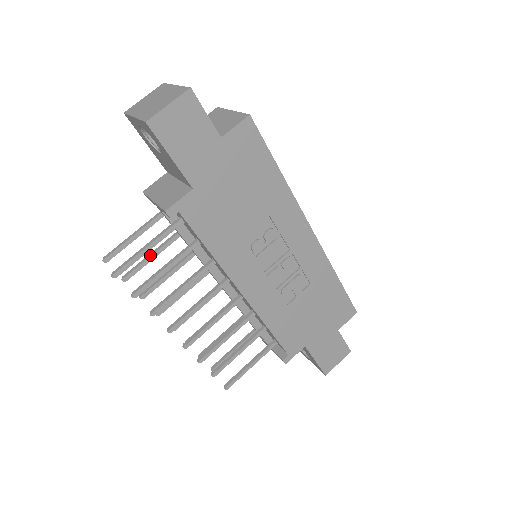
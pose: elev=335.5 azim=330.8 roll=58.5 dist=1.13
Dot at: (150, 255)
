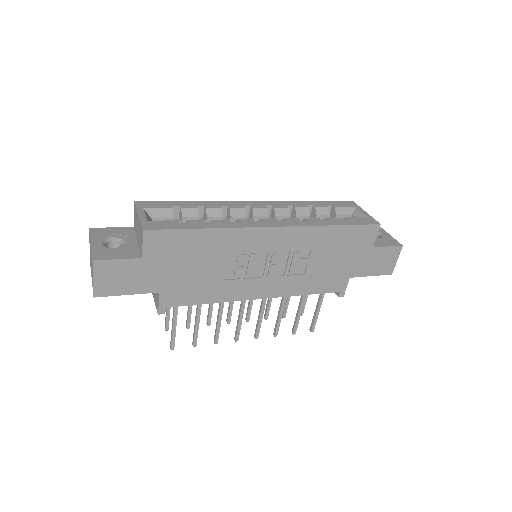
Dot at: (188, 307)
